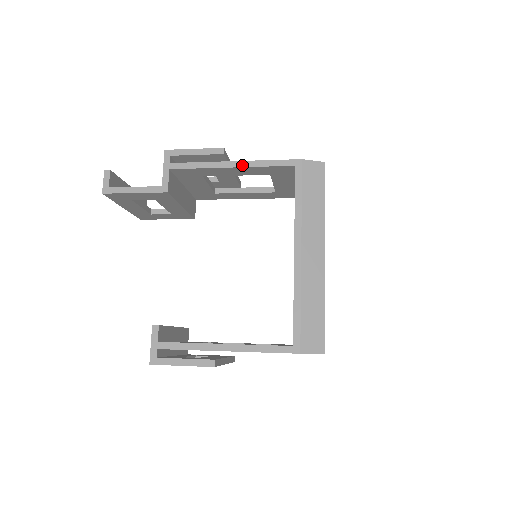
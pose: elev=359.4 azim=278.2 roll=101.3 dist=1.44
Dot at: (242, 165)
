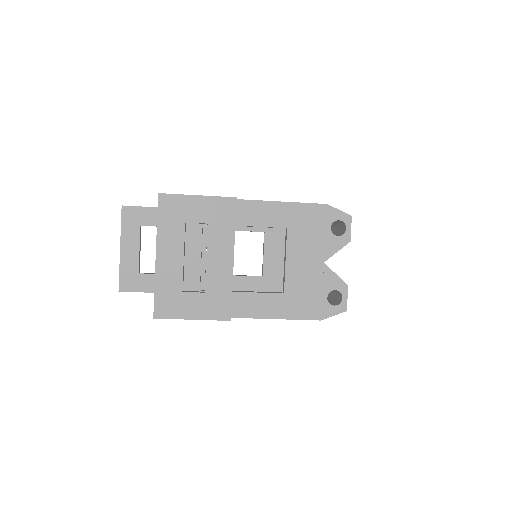
Dot at: occluded
